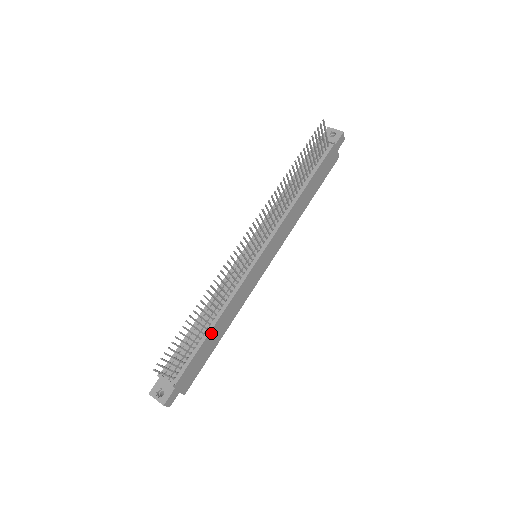
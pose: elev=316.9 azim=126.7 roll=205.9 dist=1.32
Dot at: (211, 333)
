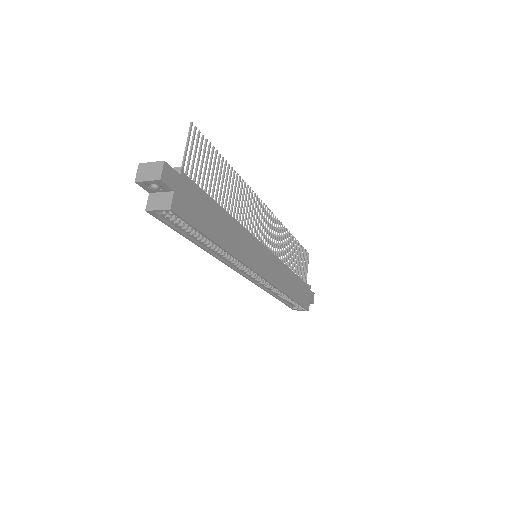
Dot at: (221, 212)
